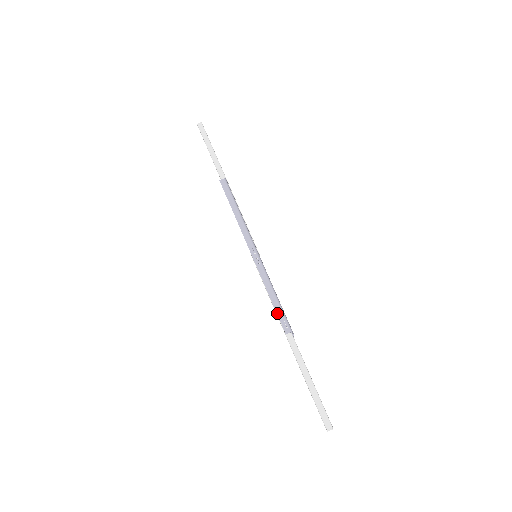
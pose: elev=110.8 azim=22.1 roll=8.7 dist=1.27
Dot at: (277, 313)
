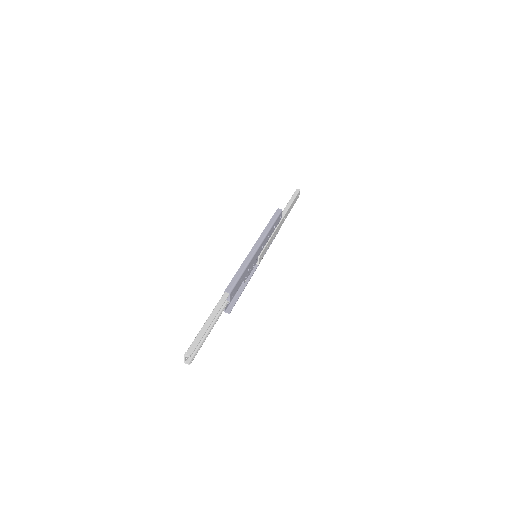
Dot at: (233, 278)
